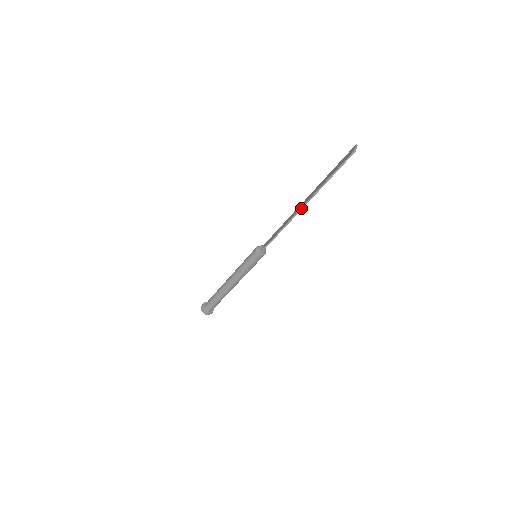
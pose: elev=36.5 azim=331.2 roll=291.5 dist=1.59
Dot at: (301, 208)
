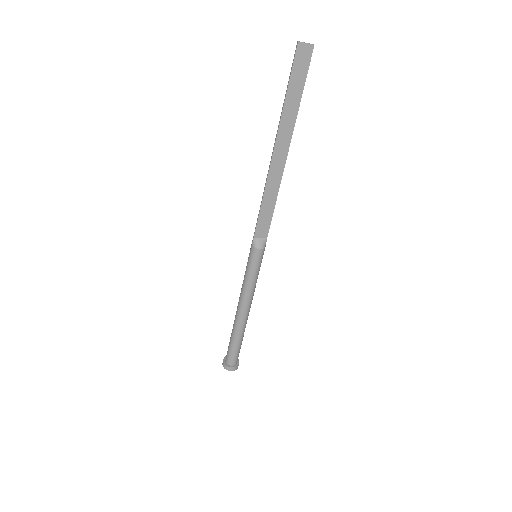
Dot at: (272, 153)
